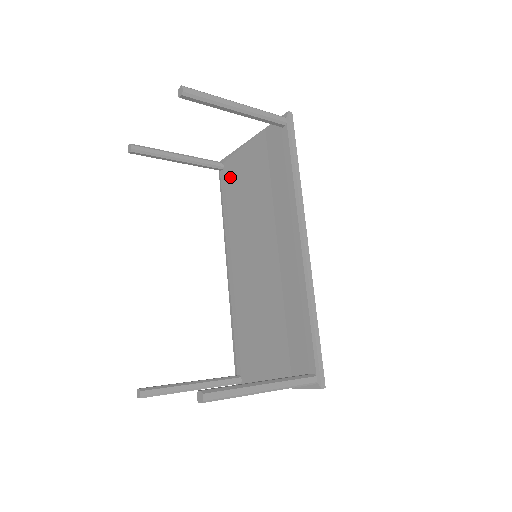
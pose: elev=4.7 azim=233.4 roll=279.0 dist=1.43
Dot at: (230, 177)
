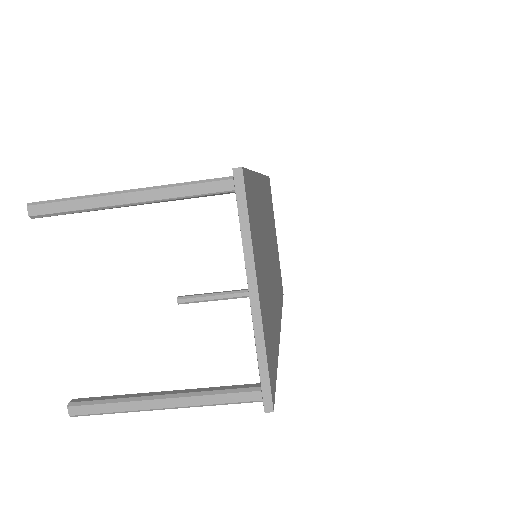
Dot at: occluded
